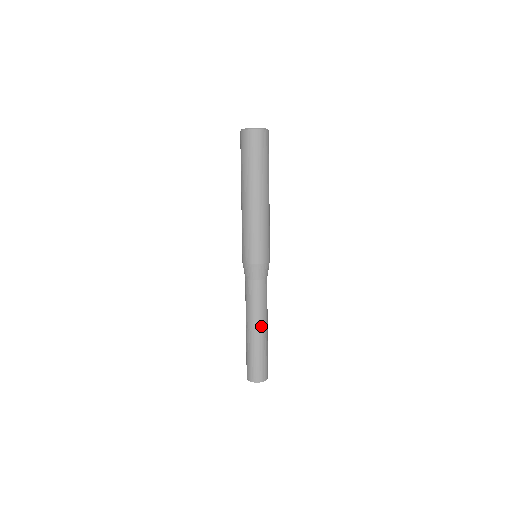
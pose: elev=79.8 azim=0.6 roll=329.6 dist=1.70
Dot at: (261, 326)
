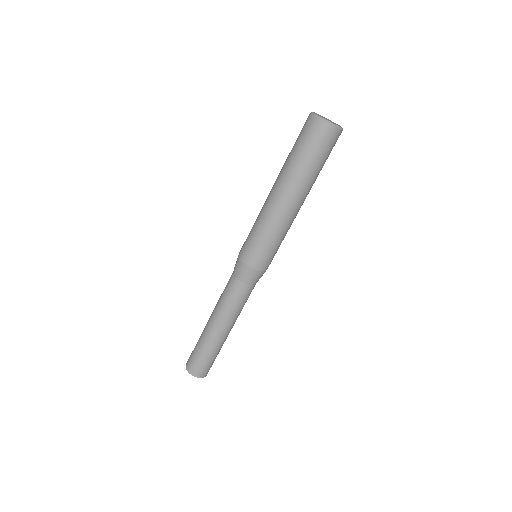
Dot at: (218, 325)
